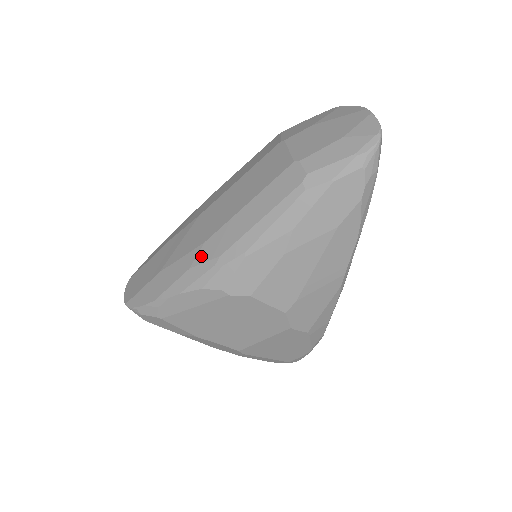
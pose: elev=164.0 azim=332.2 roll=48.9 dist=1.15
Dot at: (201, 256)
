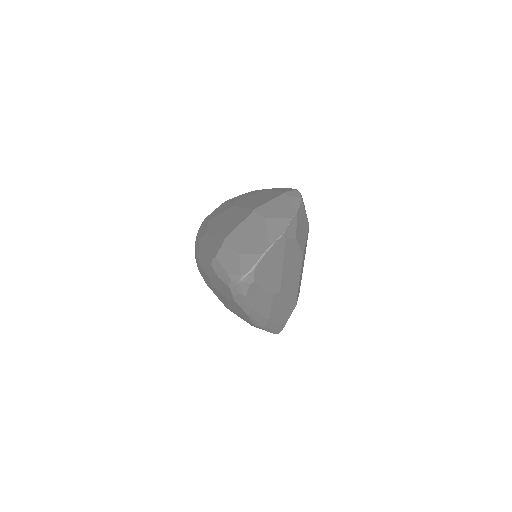
Dot at: (202, 239)
